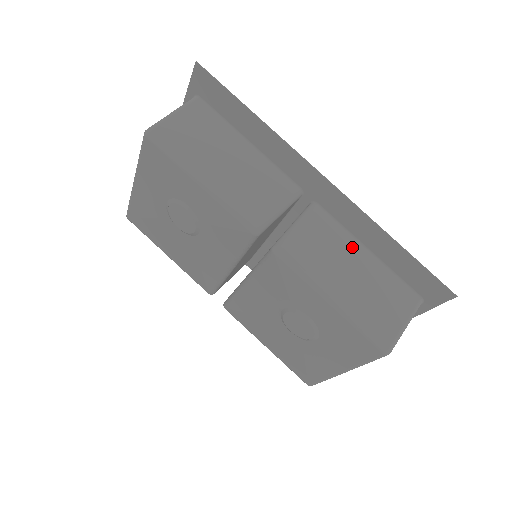
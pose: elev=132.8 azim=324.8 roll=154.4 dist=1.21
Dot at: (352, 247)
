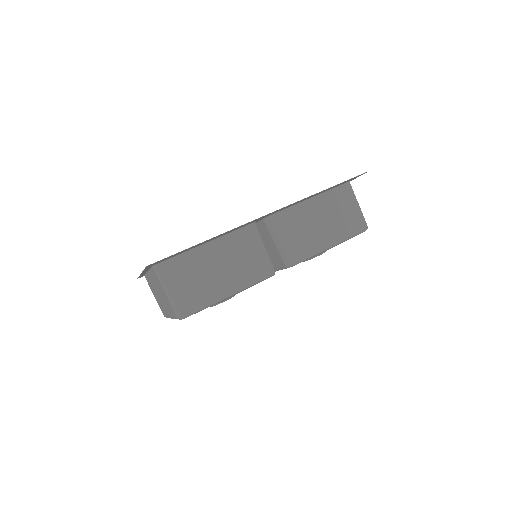
Dot at: (304, 210)
